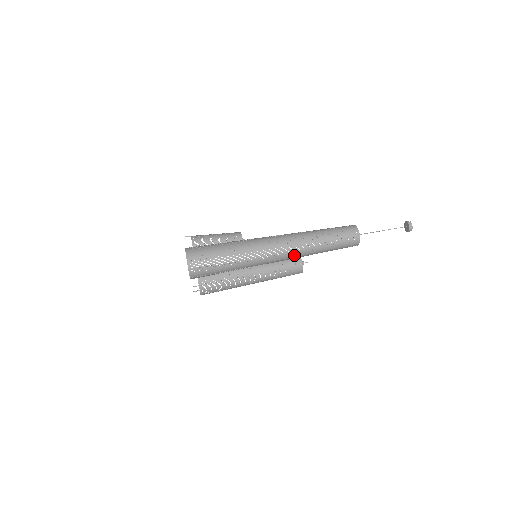
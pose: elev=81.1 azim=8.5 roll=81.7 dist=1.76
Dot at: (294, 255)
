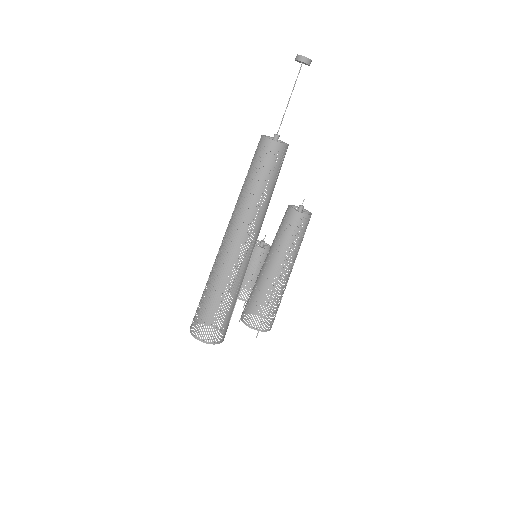
Dot at: (250, 230)
